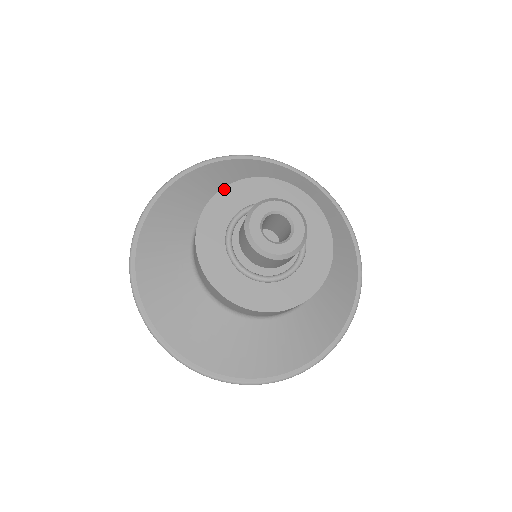
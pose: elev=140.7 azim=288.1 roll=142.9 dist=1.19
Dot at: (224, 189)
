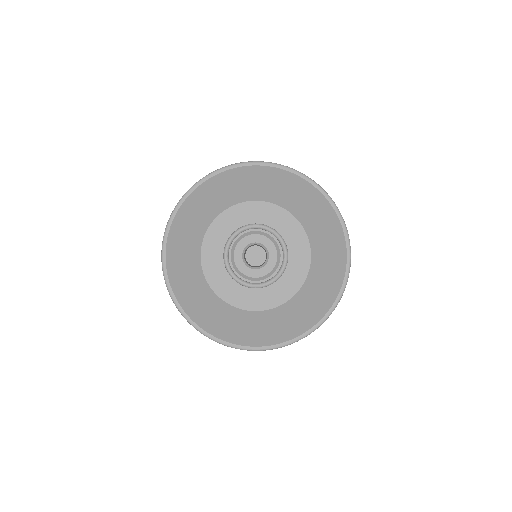
Dot at: (234, 206)
